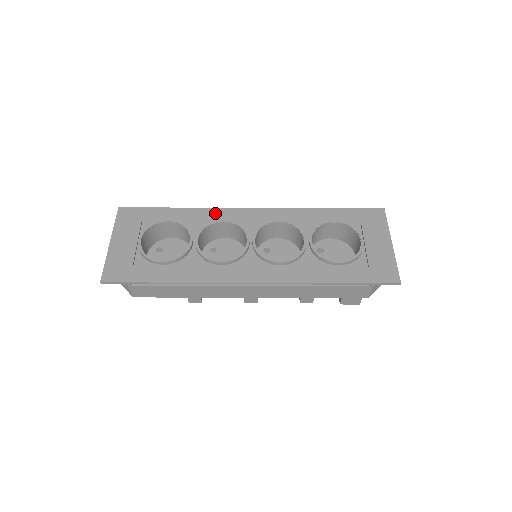
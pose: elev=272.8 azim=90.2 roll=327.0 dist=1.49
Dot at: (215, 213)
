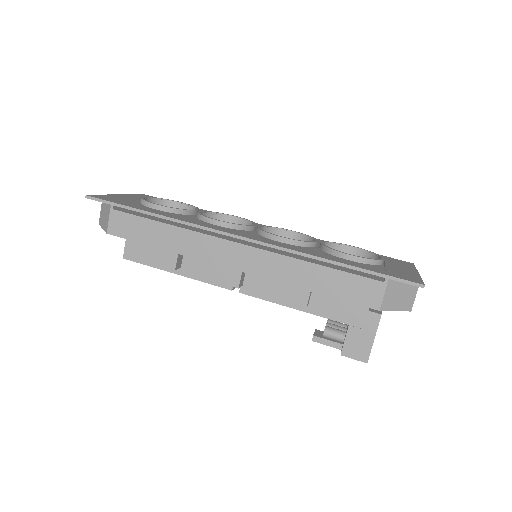
Dot at: occluded
